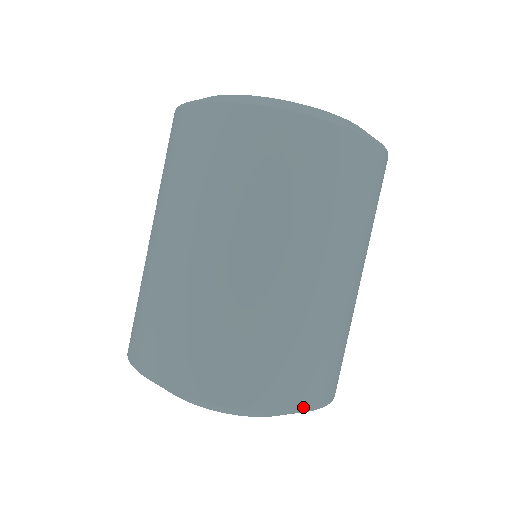
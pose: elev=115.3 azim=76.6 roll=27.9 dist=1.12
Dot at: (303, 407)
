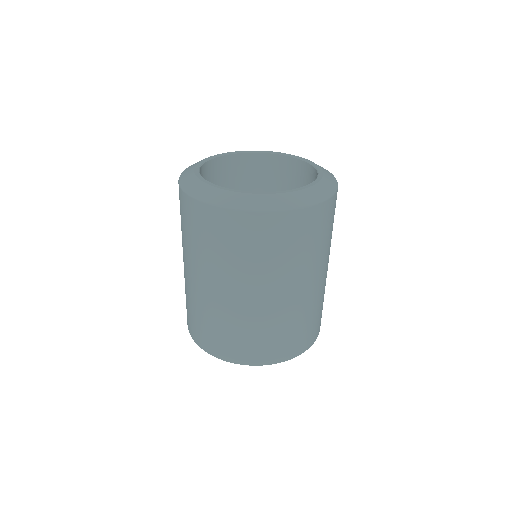
Dot at: (274, 362)
